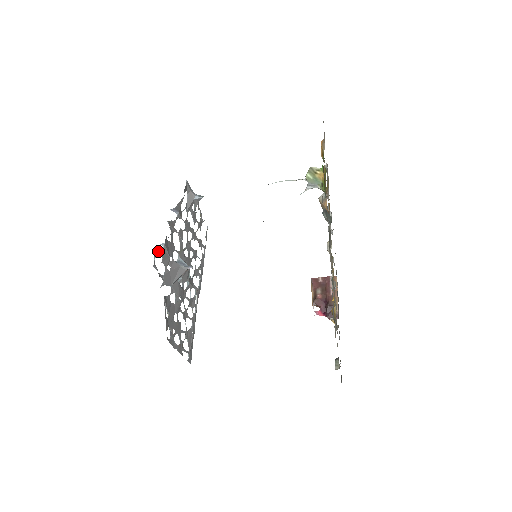
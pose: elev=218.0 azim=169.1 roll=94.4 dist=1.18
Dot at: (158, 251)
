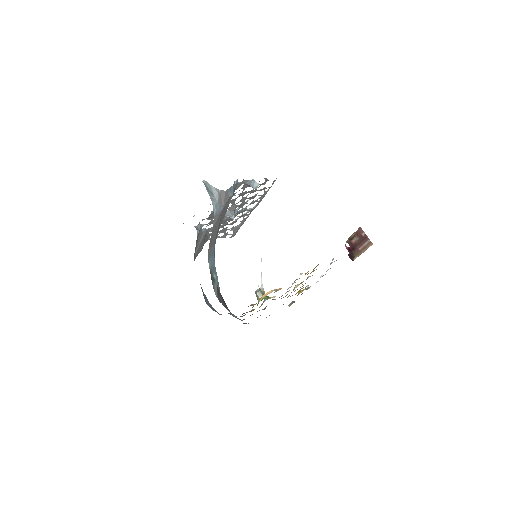
Dot at: (202, 220)
